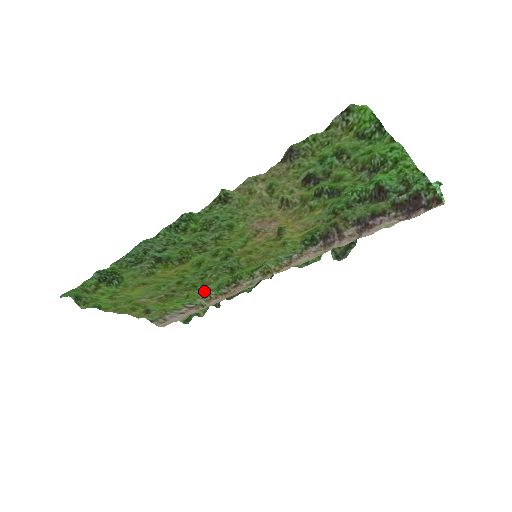
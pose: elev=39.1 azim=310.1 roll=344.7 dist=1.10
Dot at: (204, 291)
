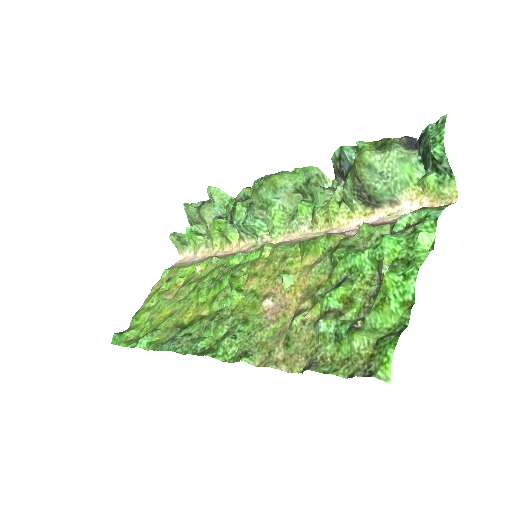
Dot at: (211, 259)
